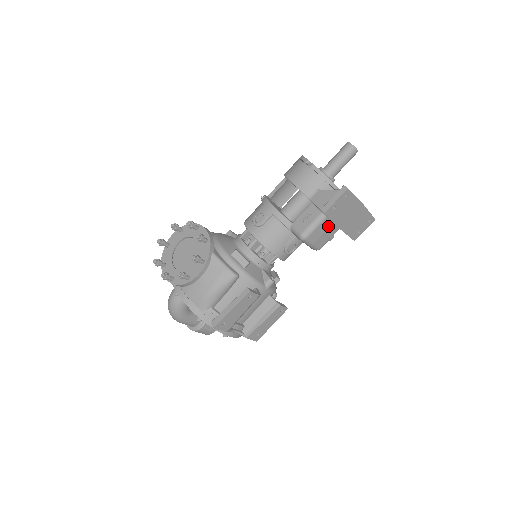
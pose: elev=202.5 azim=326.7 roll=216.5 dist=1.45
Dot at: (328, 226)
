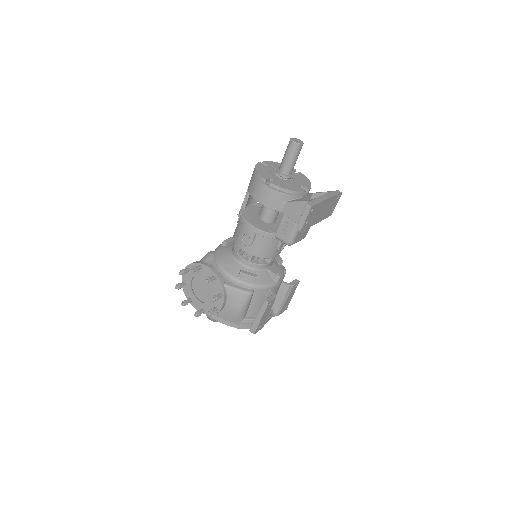
Dot at: occluded
